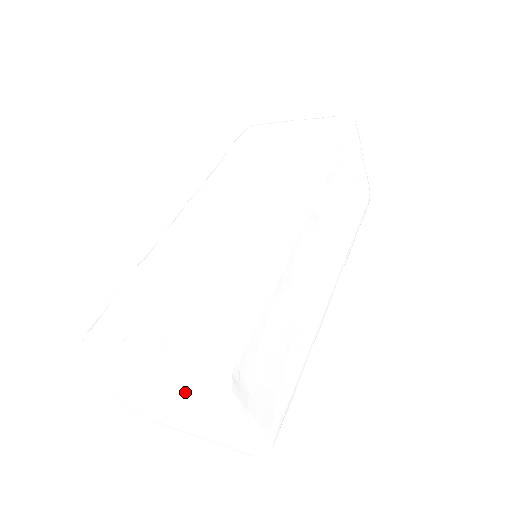
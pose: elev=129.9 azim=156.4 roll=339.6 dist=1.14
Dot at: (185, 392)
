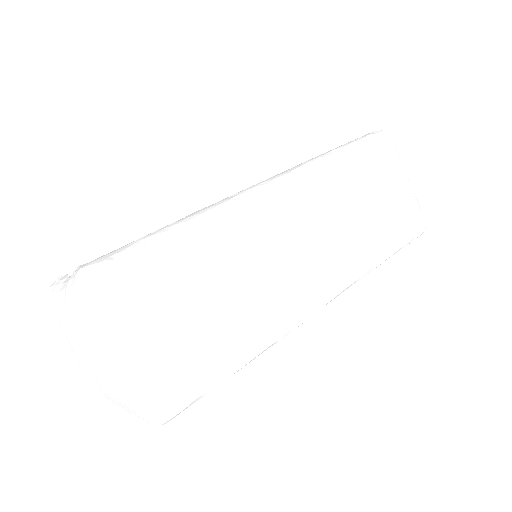
Dot at: (72, 298)
